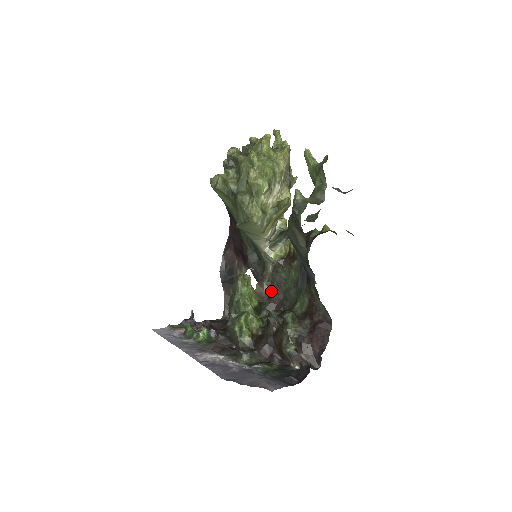
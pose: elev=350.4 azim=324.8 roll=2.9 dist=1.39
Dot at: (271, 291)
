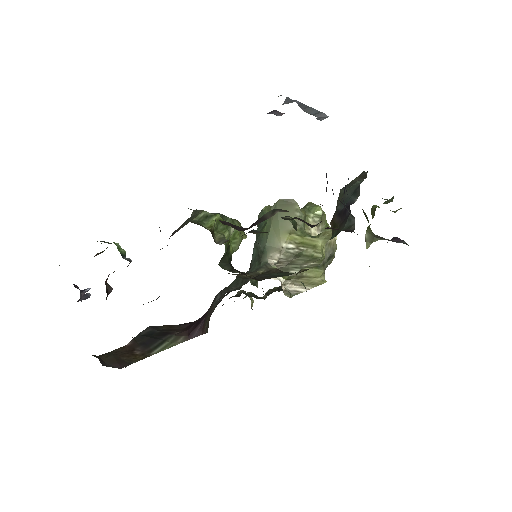
Dot at: (246, 278)
